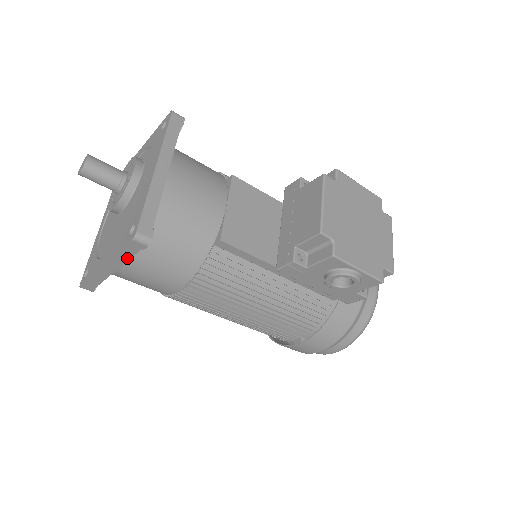
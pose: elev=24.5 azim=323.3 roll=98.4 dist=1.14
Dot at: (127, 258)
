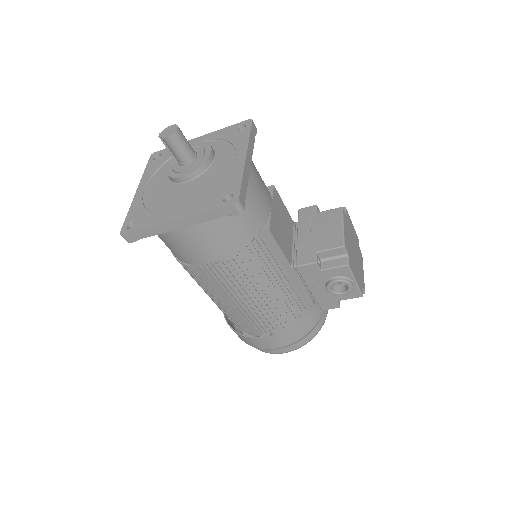
Dot at: (208, 219)
